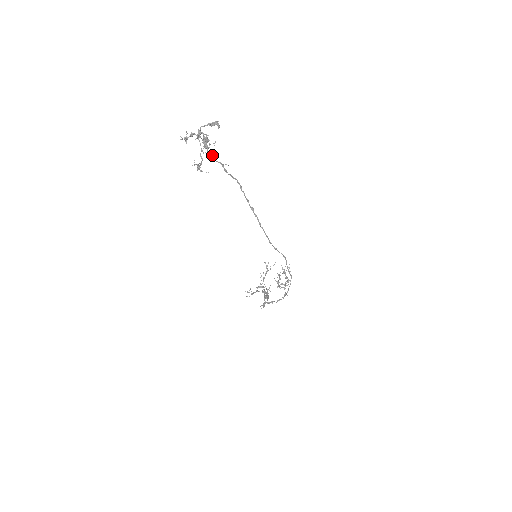
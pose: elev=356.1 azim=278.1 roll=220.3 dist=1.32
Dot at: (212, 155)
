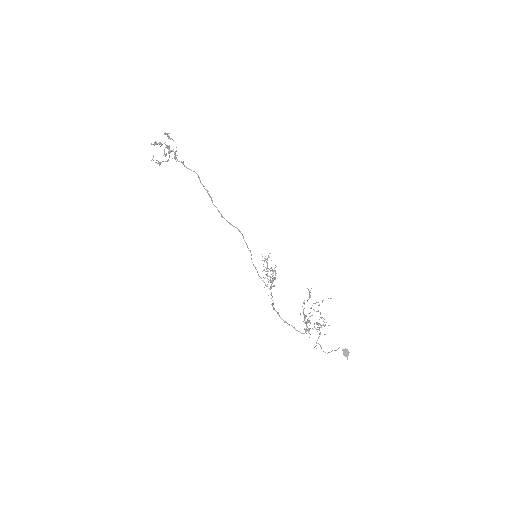
Dot at: (176, 158)
